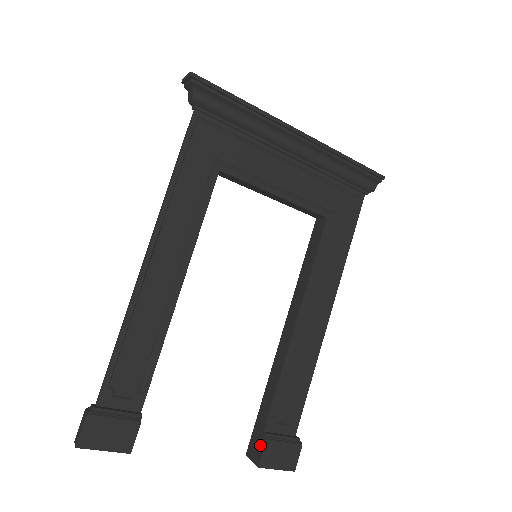
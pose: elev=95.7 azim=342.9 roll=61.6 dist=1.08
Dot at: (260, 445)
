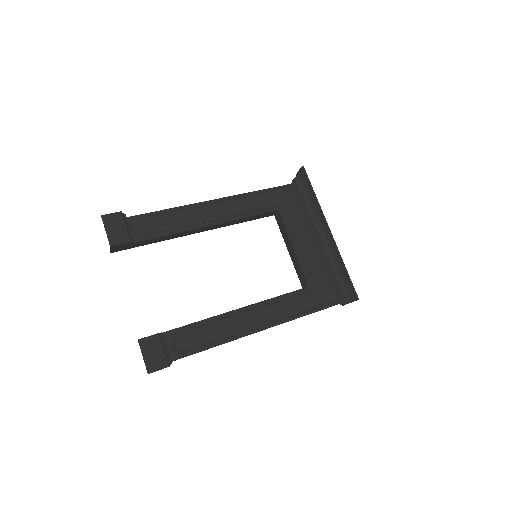
Dot at: (152, 335)
